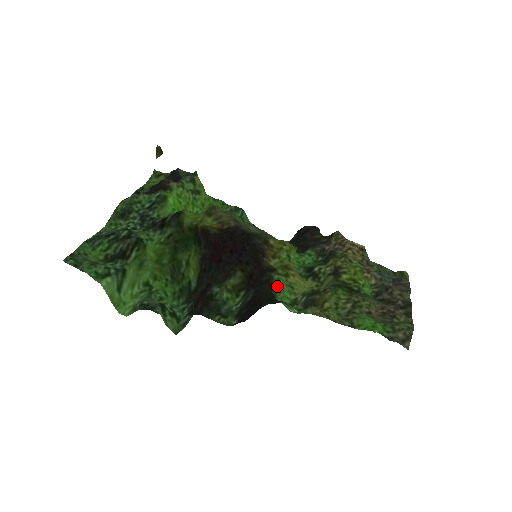
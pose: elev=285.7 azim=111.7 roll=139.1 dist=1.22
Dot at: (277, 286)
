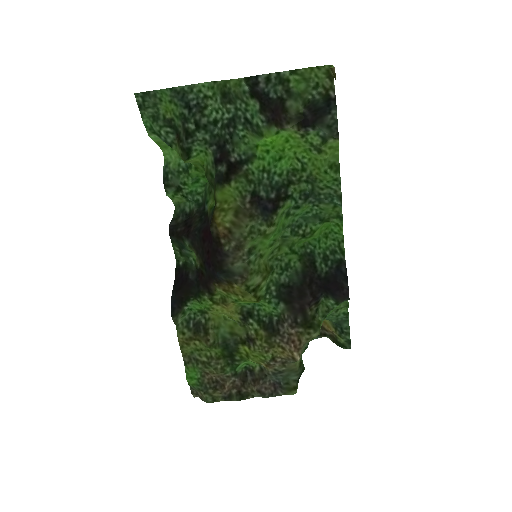
Dot at: (198, 300)
